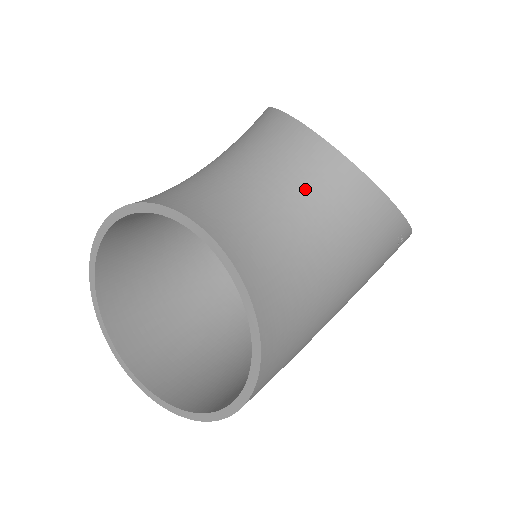
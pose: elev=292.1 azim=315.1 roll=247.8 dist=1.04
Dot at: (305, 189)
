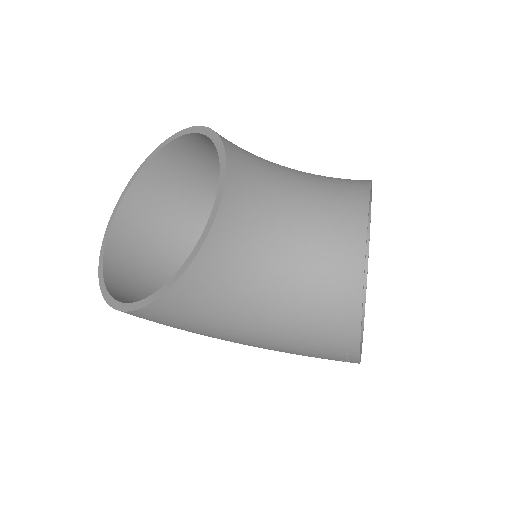
Dot at: (317, 243)
